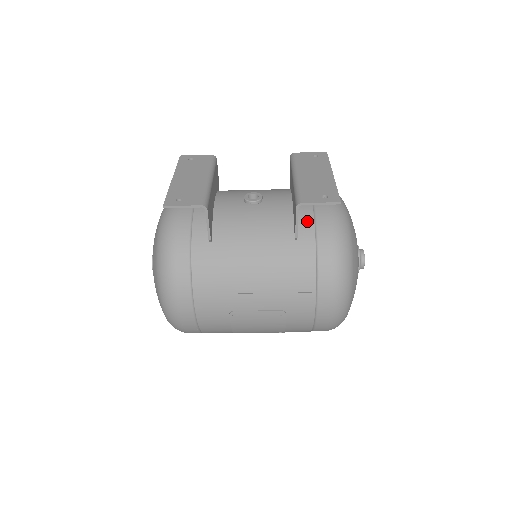
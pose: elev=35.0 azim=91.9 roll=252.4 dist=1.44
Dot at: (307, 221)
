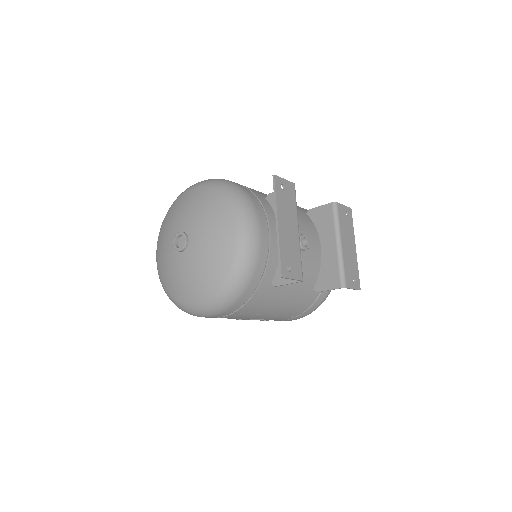
Dot at: occluded
